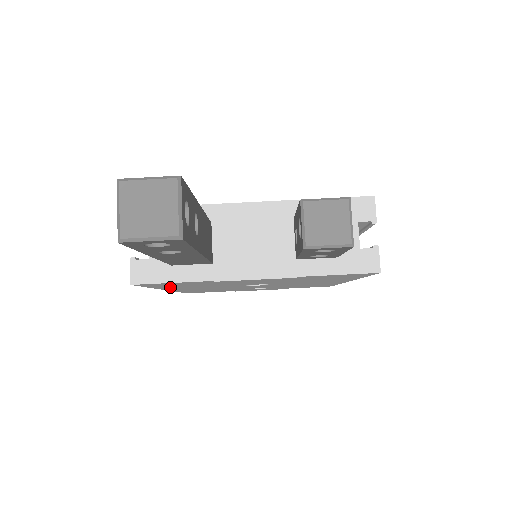
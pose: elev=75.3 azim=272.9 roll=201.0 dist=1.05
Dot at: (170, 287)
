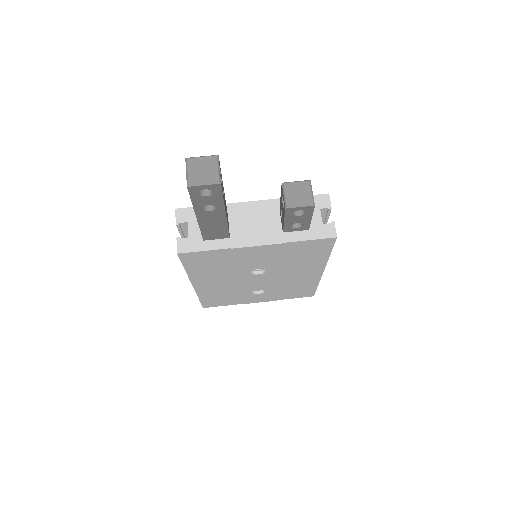
Dot at: (198, 272)
